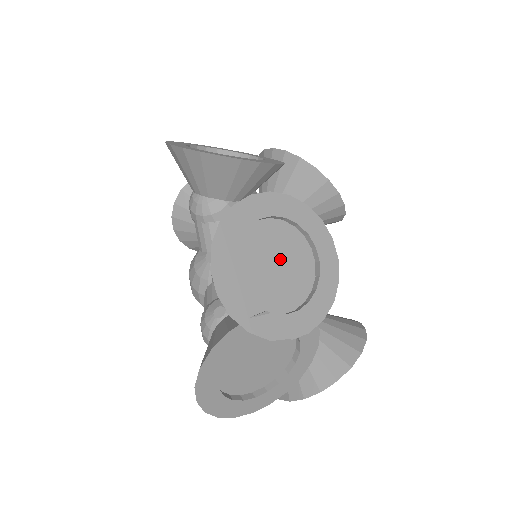
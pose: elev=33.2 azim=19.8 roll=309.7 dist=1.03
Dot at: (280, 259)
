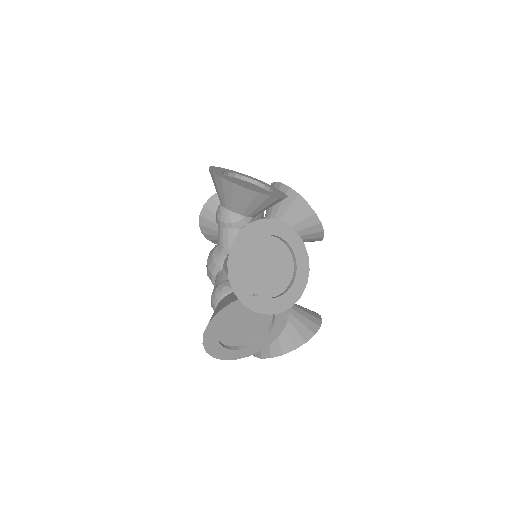
Dot at: (271, 263)
